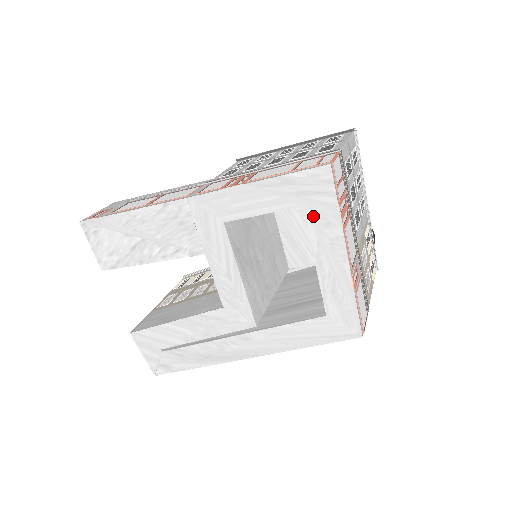
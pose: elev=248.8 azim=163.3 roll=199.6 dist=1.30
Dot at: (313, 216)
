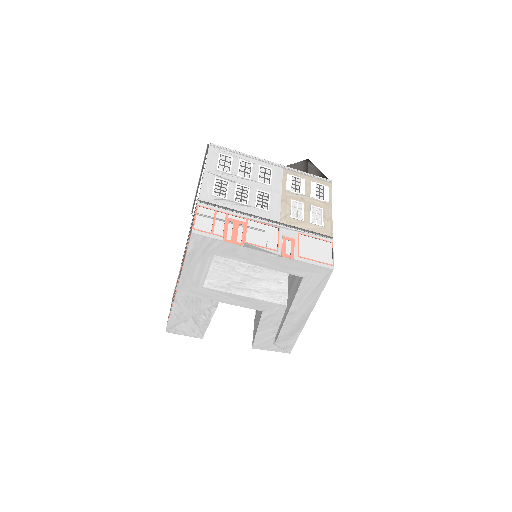
Dot at: (224, 254)
